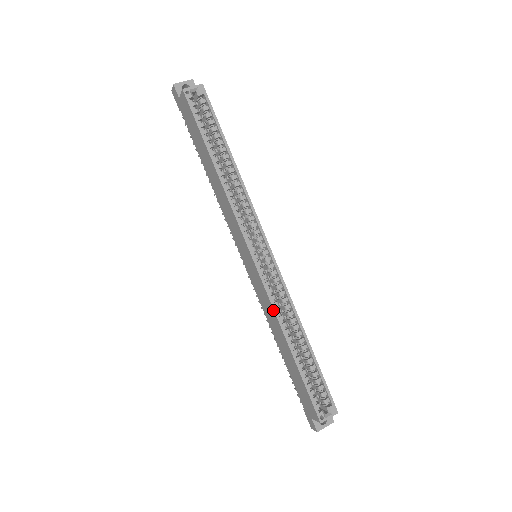
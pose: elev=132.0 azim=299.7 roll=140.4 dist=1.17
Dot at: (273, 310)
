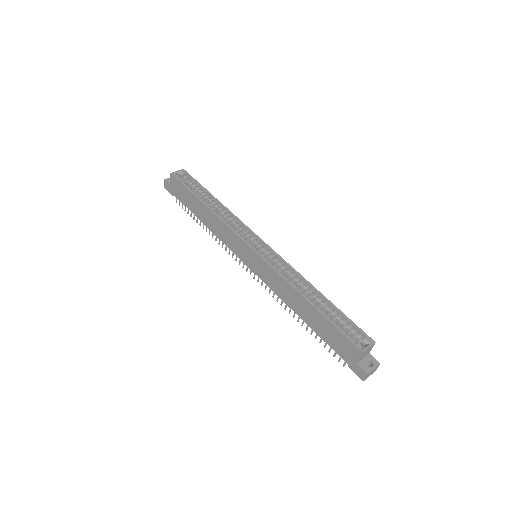
Dot at: (282, 278)
